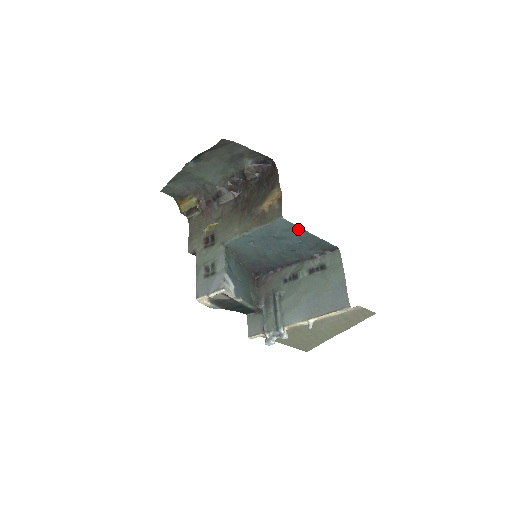
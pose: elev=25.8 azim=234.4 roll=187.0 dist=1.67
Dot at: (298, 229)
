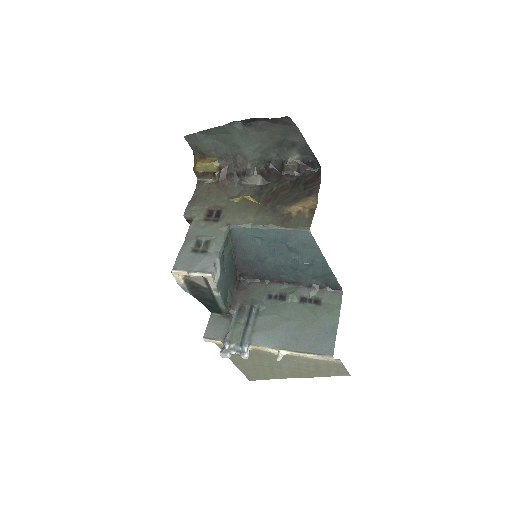
Dot at: (317, 250)
